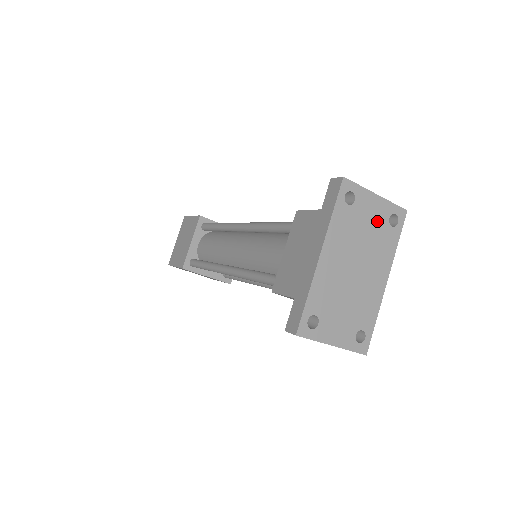
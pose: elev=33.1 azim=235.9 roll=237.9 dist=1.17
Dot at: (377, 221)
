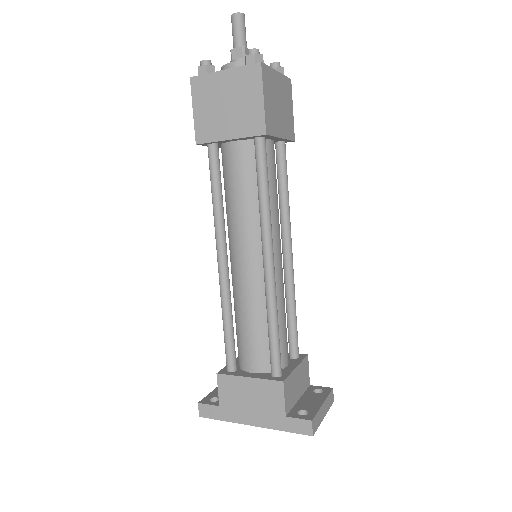
Dot at: occluded
